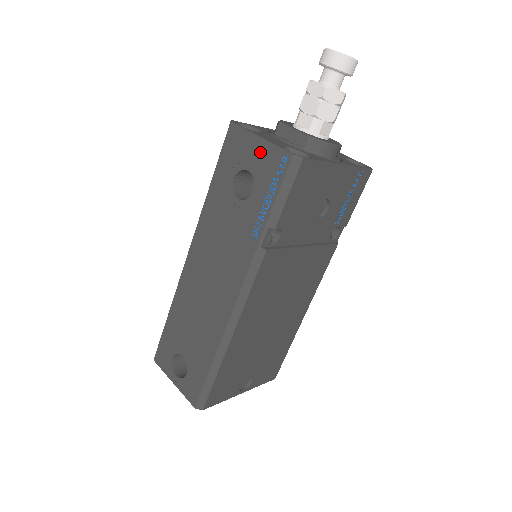
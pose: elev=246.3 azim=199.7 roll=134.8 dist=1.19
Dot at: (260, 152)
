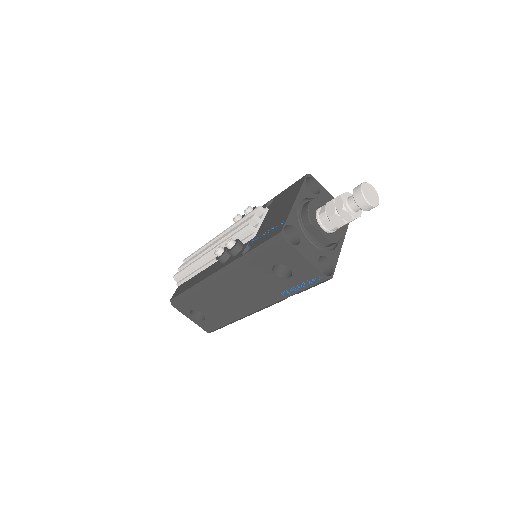
Dot at: (303, 266)
